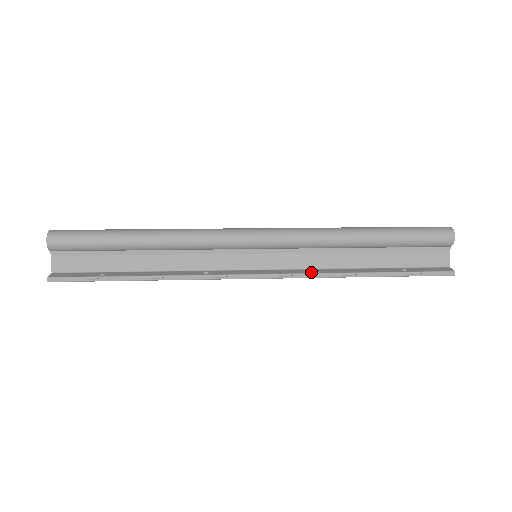
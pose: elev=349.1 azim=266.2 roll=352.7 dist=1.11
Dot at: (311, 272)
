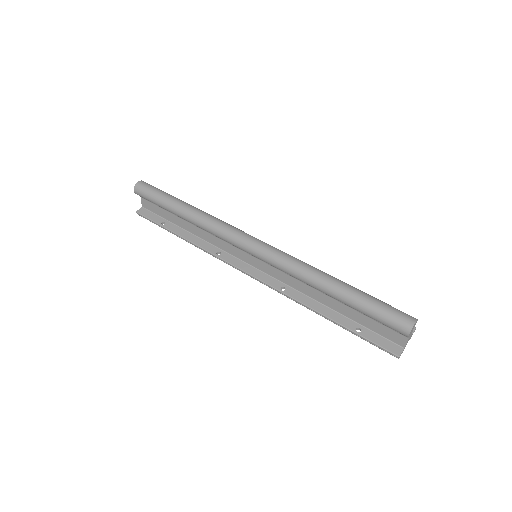
Dot at: (284, 291)
